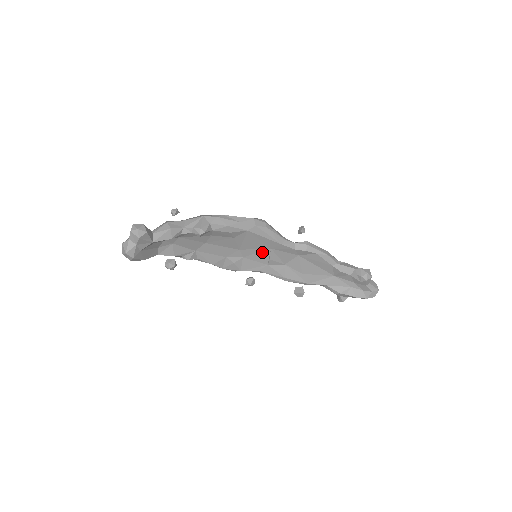
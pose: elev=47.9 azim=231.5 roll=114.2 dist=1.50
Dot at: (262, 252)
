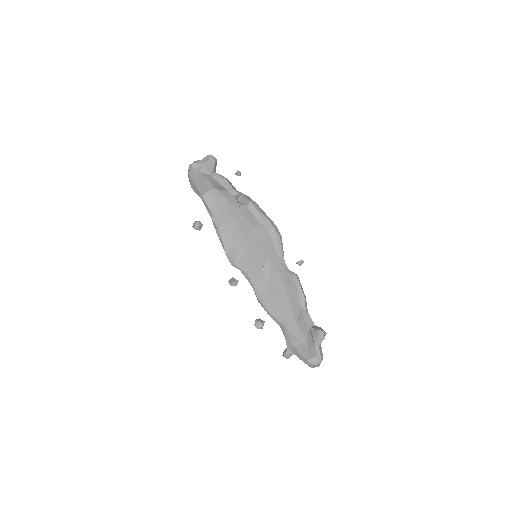
Dot at: (262, 259)
